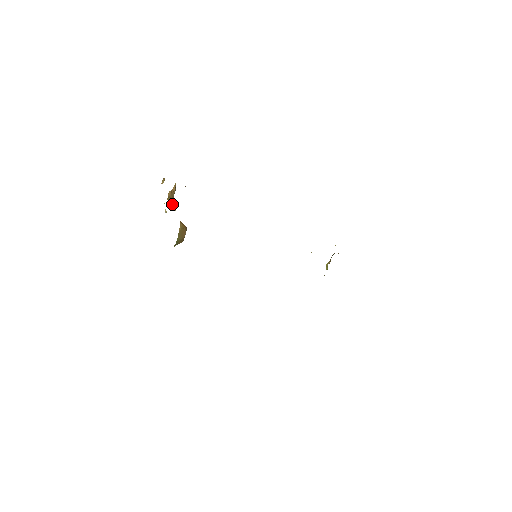
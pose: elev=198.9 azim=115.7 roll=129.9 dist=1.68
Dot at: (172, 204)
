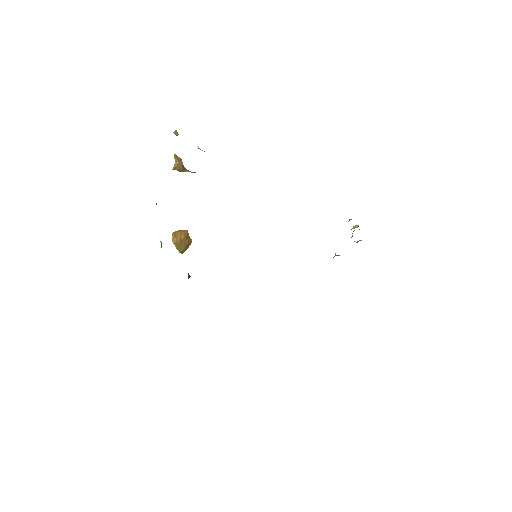
Dot at: (187, 171)
